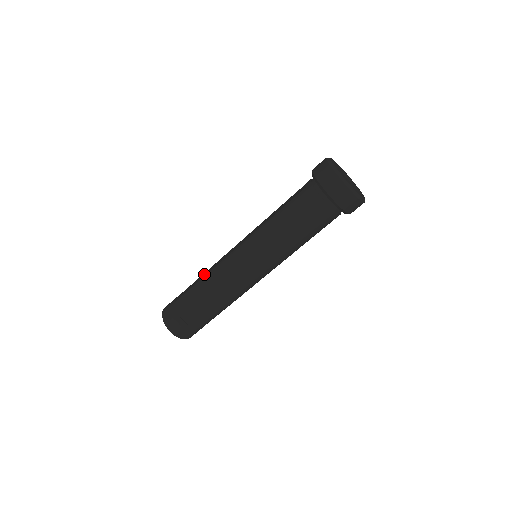
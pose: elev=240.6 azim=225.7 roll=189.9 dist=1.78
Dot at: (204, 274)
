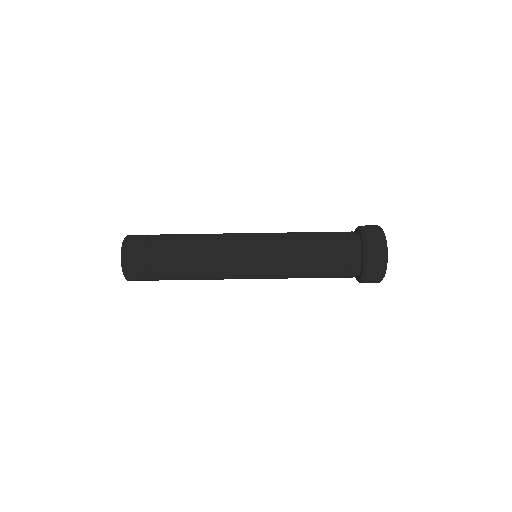
Dot at: (195, 237)
